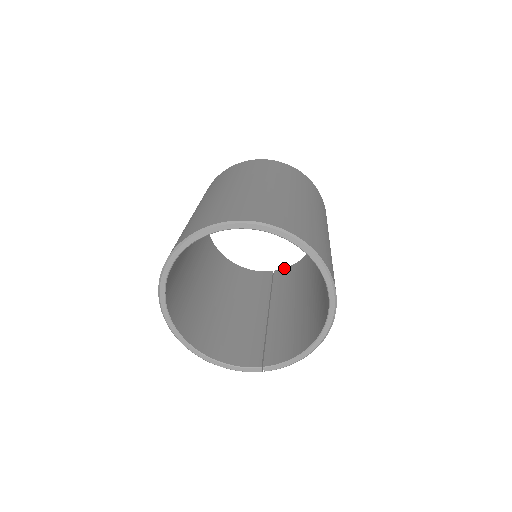
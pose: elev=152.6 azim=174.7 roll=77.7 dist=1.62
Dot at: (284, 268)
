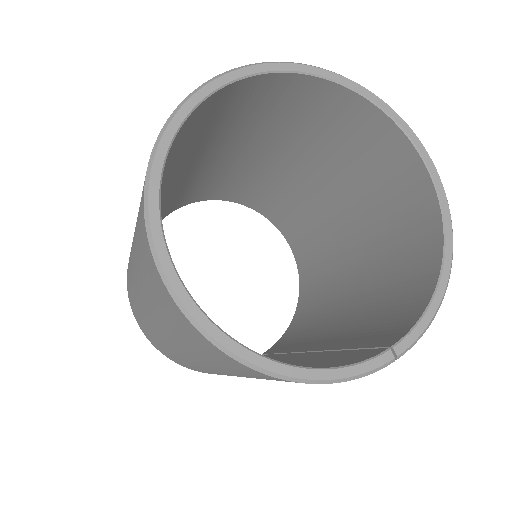
Dot at: (274, 344)
